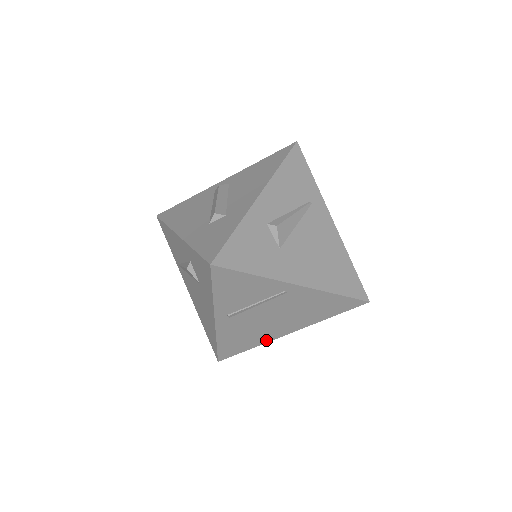
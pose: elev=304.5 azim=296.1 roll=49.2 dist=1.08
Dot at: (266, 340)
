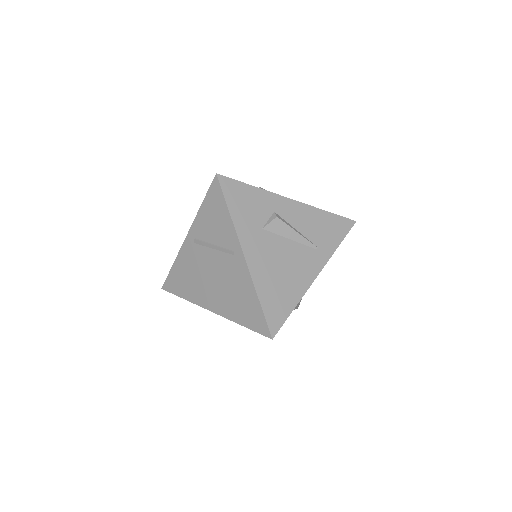
Dot at: (196, 300)
